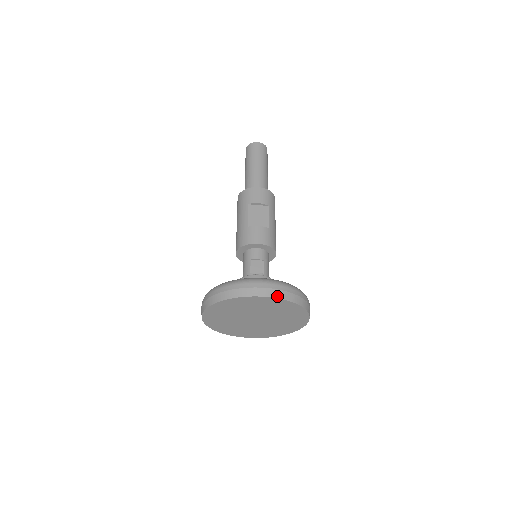
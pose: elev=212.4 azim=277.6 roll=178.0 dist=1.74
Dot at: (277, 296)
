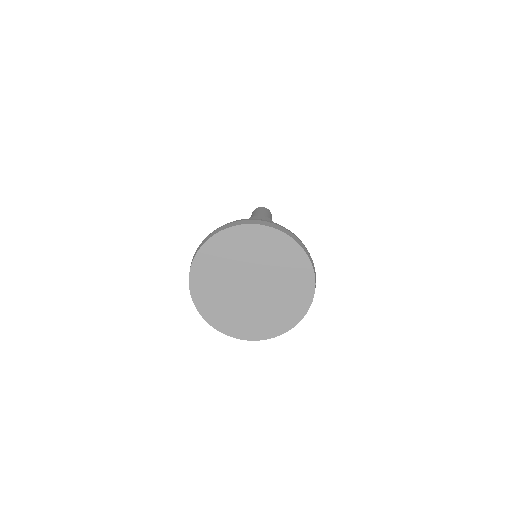
Dot at: (297, 241)
